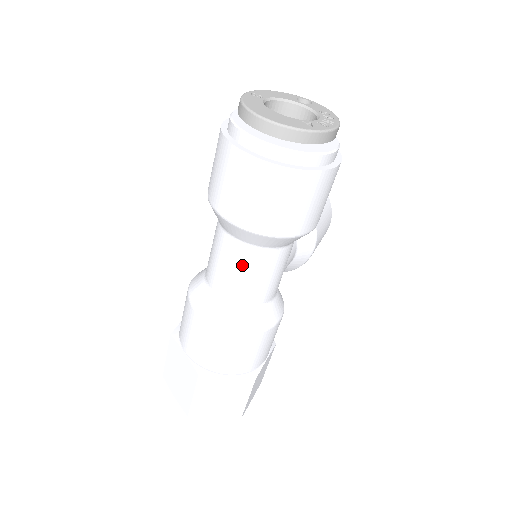
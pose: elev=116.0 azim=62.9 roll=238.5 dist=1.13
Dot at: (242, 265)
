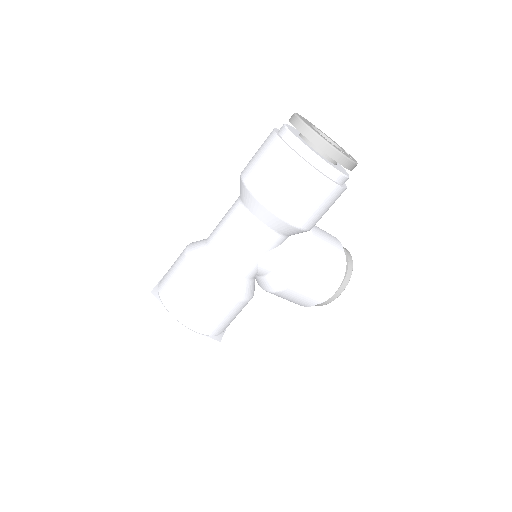
Dot at: (231, 220)
